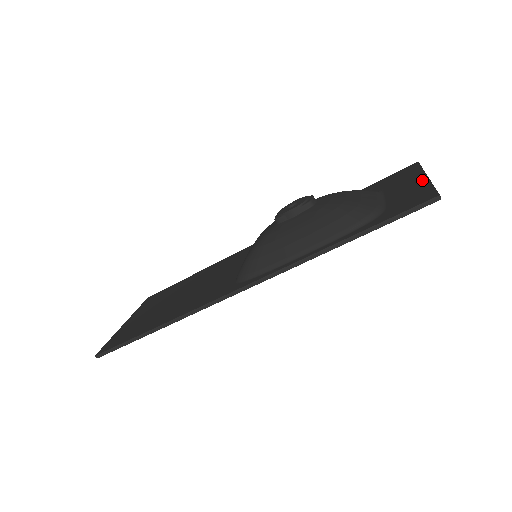
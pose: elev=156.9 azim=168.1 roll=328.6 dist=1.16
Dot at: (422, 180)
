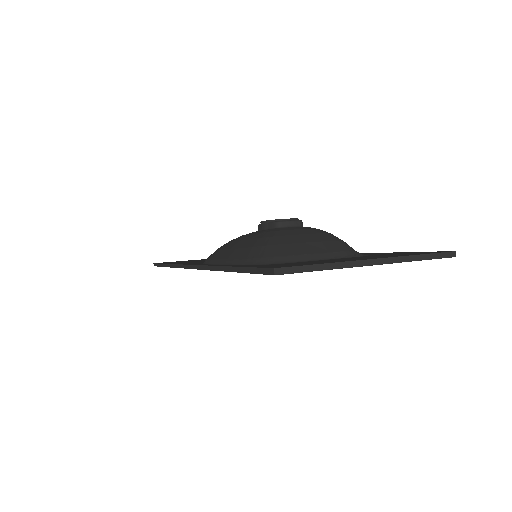
Dot at: (358, 259)
